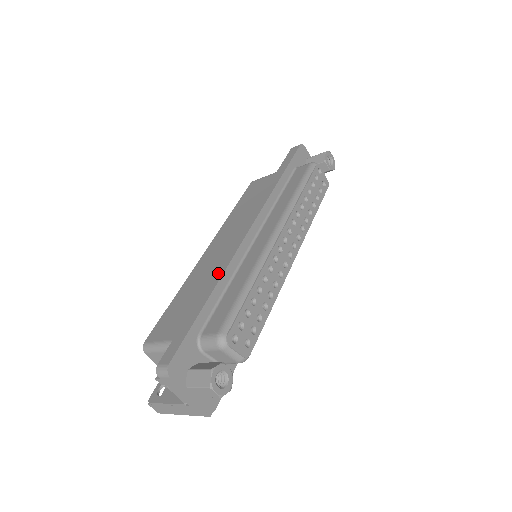
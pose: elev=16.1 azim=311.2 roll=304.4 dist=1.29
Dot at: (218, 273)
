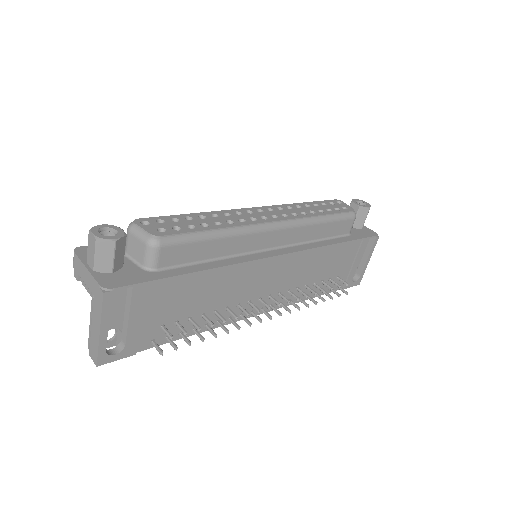
Dot at: occluded
